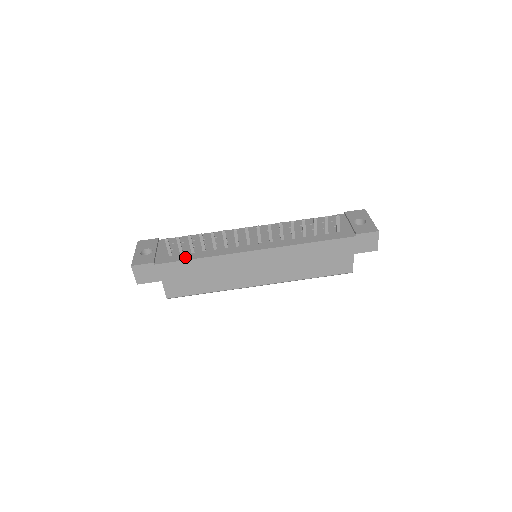
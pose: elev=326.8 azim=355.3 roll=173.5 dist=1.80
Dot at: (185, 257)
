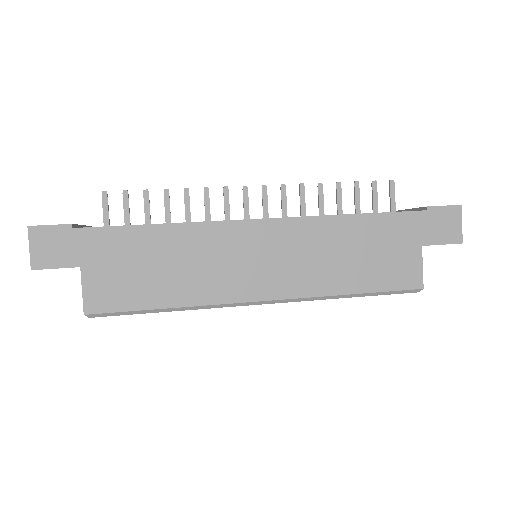
Dot at: (133, 225)
